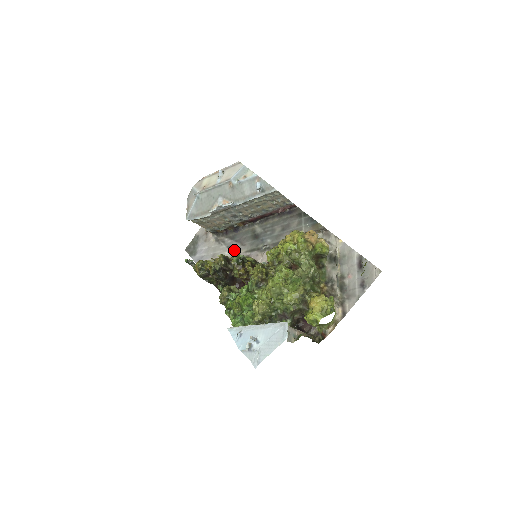
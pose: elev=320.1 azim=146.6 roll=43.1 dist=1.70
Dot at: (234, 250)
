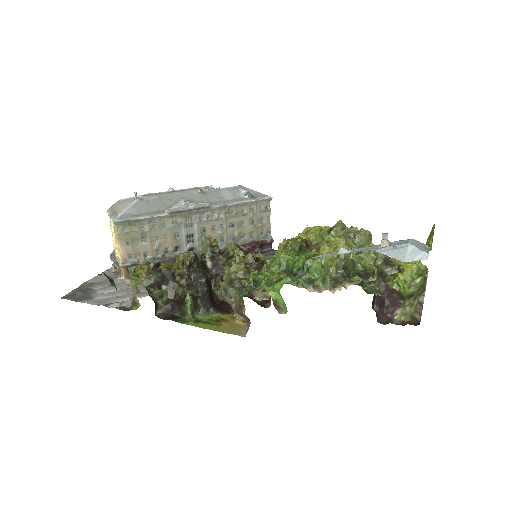
Dot at: occluded
